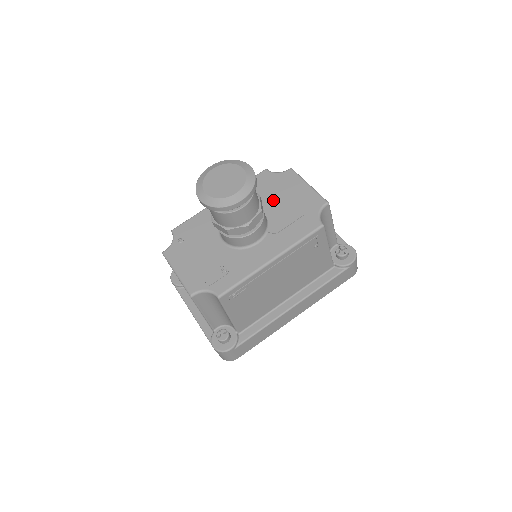
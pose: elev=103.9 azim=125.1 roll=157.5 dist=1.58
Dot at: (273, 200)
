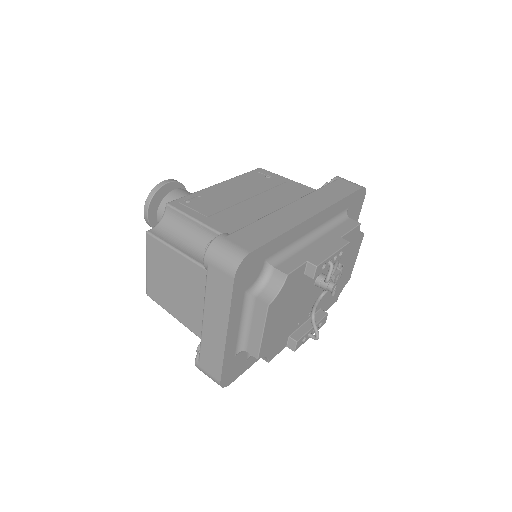
Dot at: occluded
